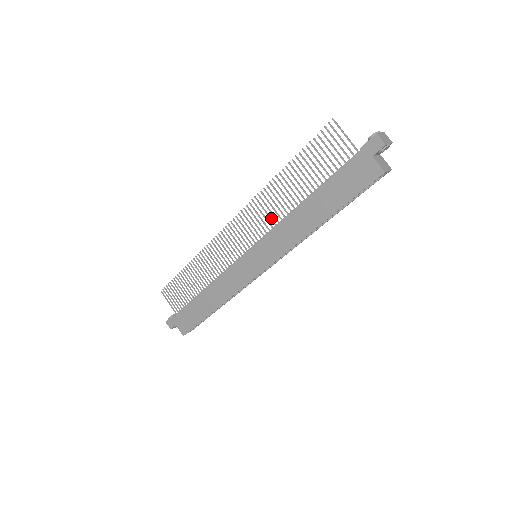
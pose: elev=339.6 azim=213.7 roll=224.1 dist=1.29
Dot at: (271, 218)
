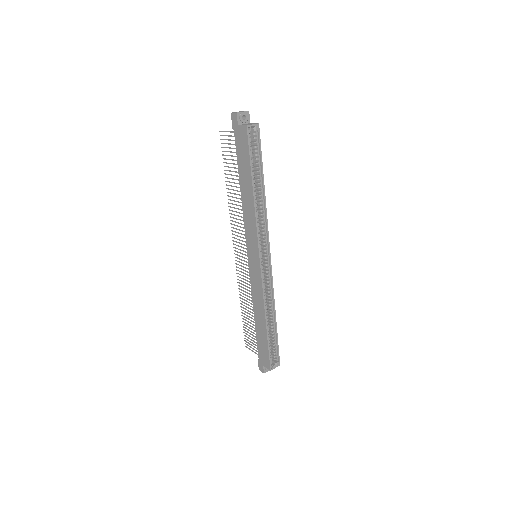
Dot at: (242, 220)
